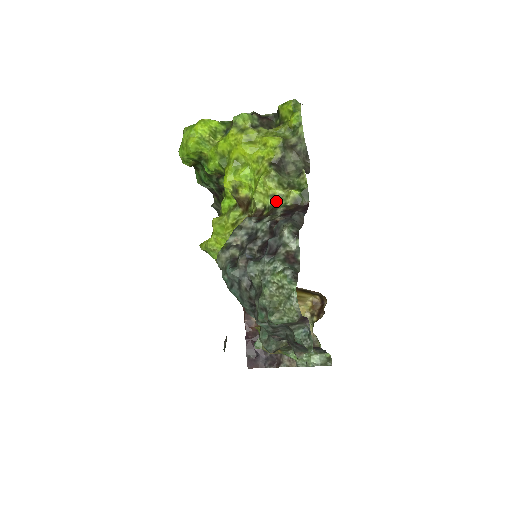
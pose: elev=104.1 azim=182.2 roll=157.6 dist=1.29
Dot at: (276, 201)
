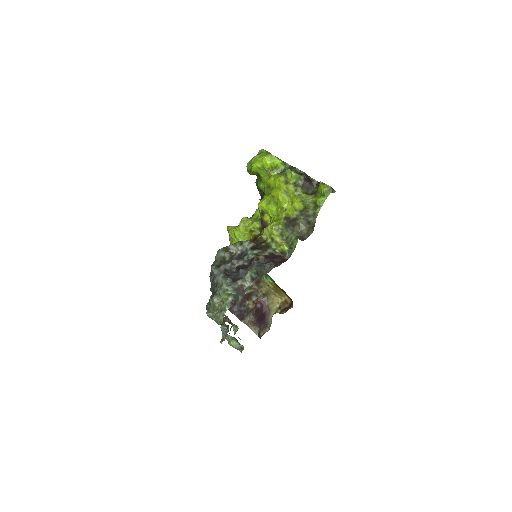
Dot at: (272, 243)
